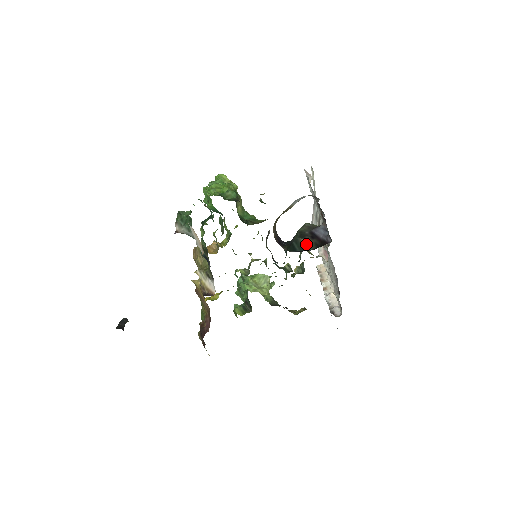
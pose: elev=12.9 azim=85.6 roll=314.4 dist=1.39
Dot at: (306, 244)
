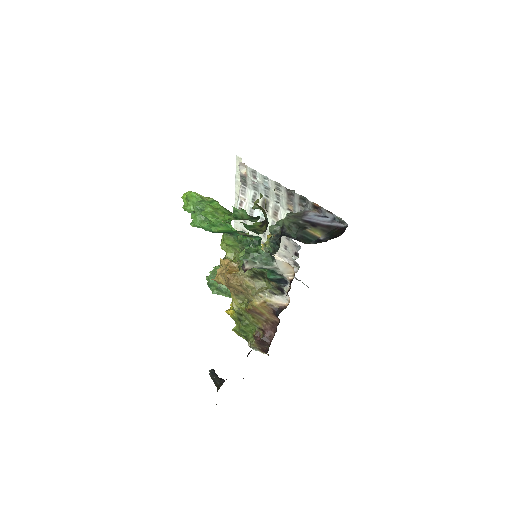
Dot at: (315, 233)
